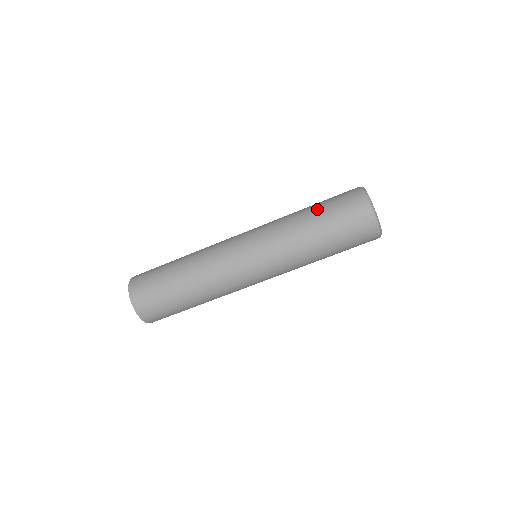
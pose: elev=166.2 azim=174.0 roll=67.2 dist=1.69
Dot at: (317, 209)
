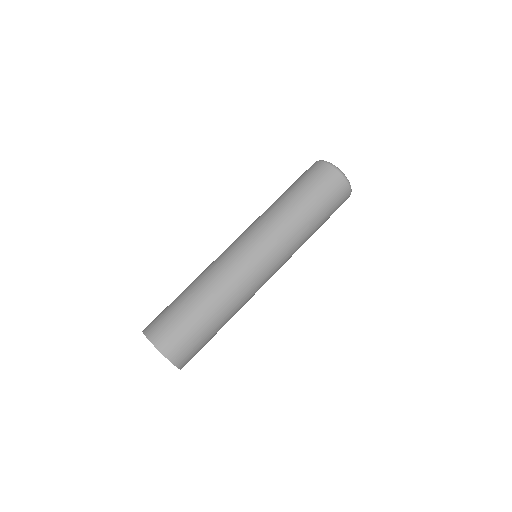
Dot at: (299, 192)
